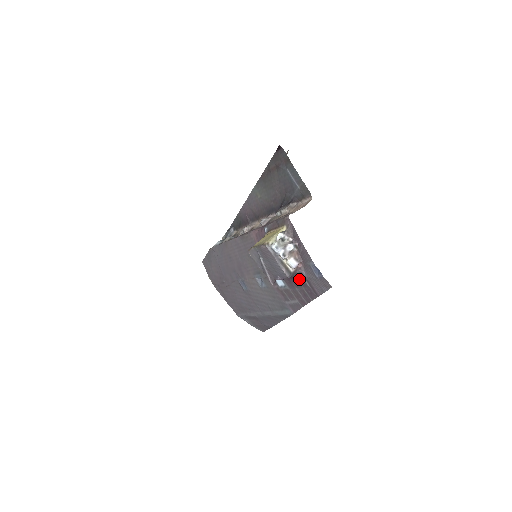
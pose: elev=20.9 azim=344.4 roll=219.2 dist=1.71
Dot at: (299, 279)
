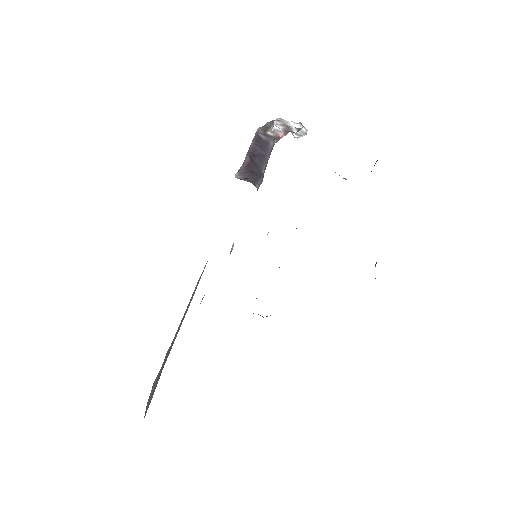
Dot at: occluded
